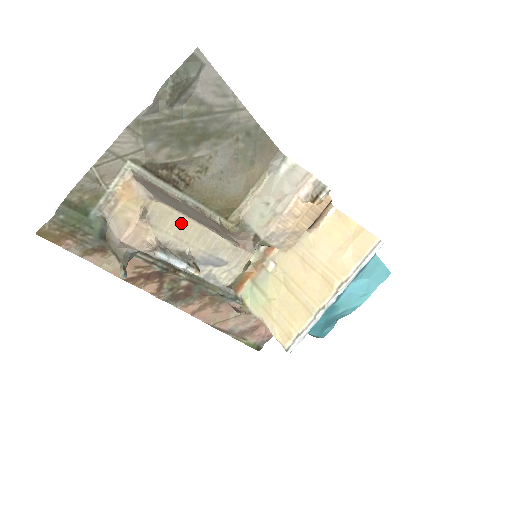
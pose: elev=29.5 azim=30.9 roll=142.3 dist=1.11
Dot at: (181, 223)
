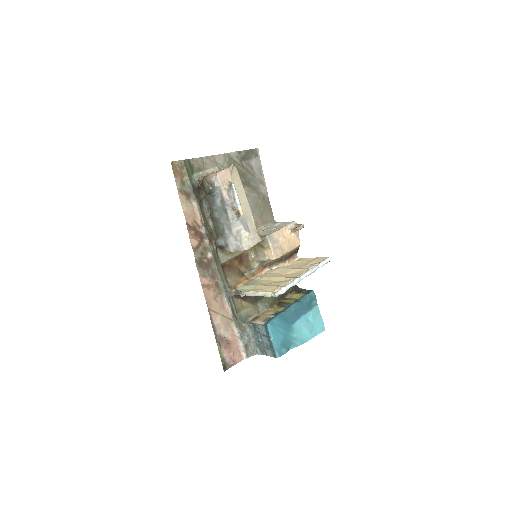
Dot at: (241, 188)
